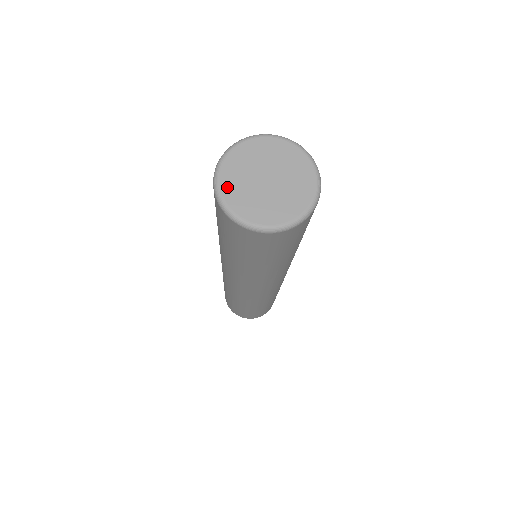
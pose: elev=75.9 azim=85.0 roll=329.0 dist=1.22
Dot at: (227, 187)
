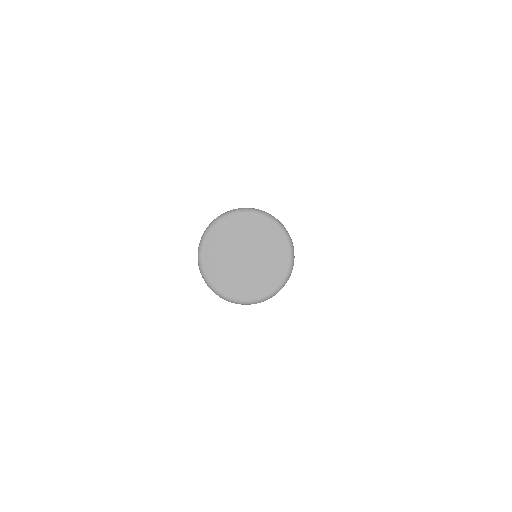
Dot at: (212, 272)
